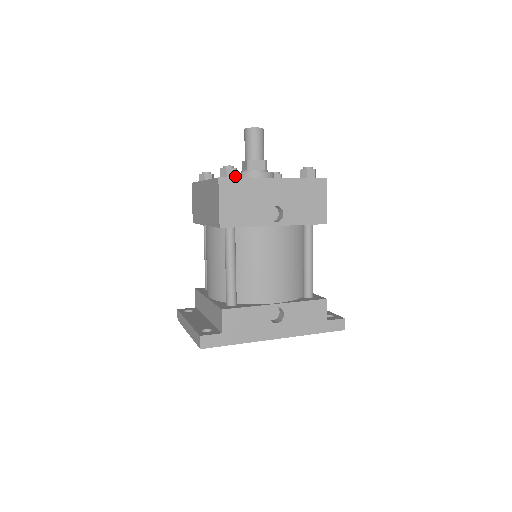
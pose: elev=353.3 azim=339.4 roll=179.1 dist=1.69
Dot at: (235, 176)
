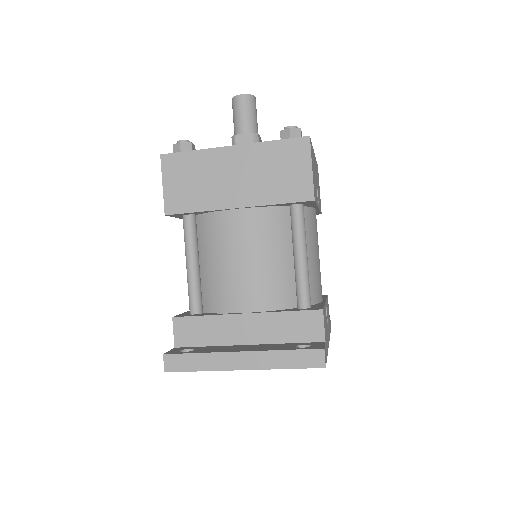
Dot at: occluded
